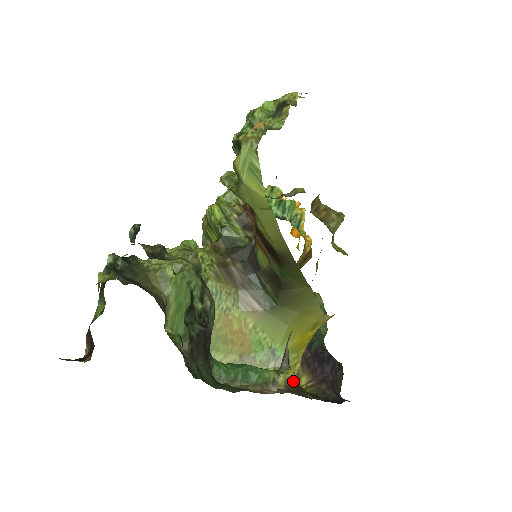
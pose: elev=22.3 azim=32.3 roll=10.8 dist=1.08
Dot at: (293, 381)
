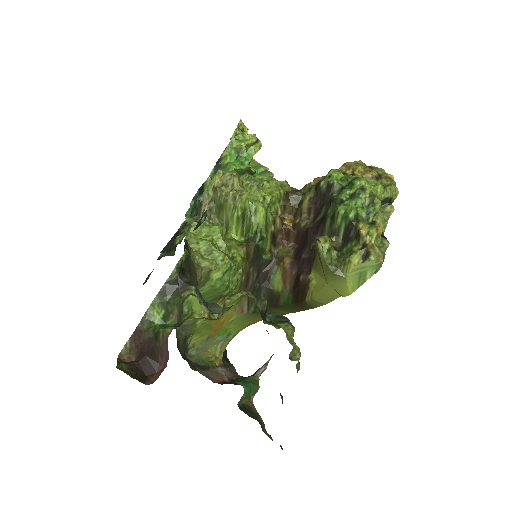
Dot at: occluded
